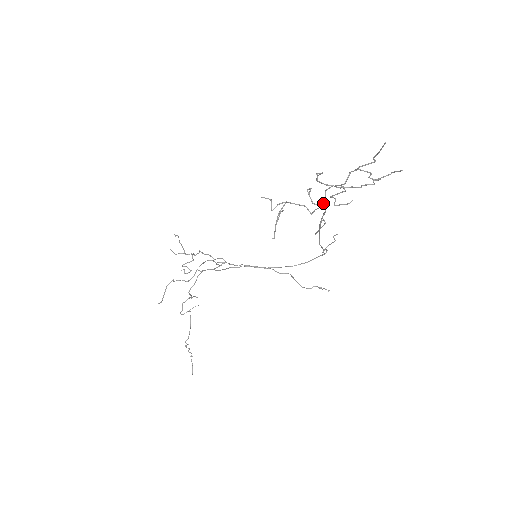
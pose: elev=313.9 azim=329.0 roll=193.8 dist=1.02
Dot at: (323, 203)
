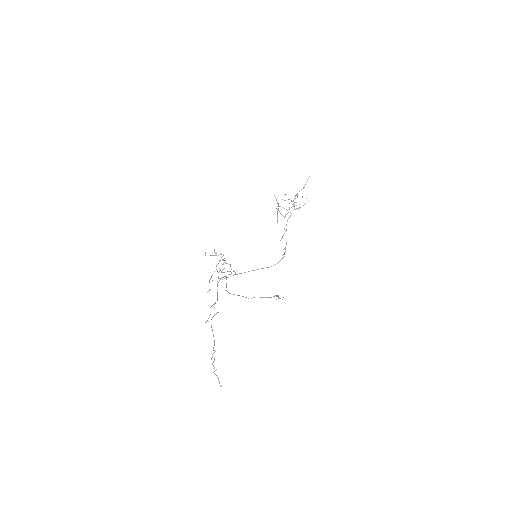
Dot at: occluded
